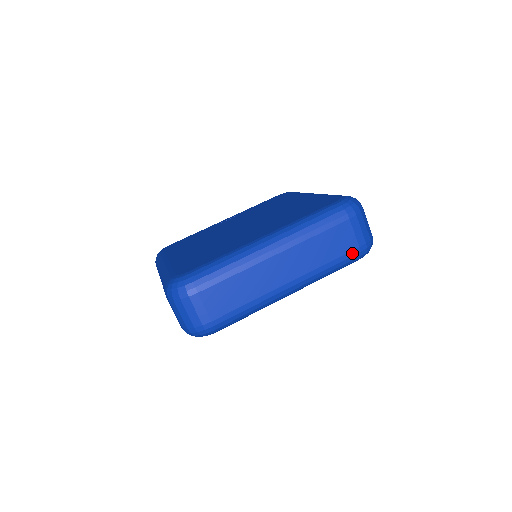
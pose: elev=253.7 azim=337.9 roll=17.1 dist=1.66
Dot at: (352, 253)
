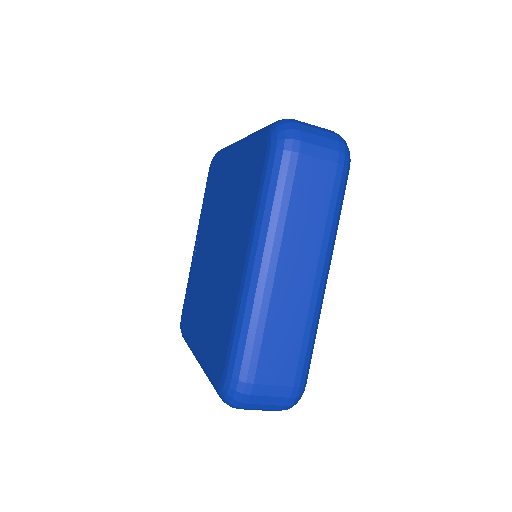
Dot at: (338, 177)
